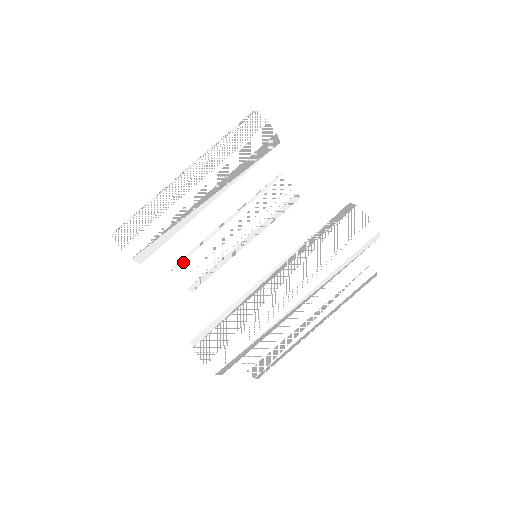
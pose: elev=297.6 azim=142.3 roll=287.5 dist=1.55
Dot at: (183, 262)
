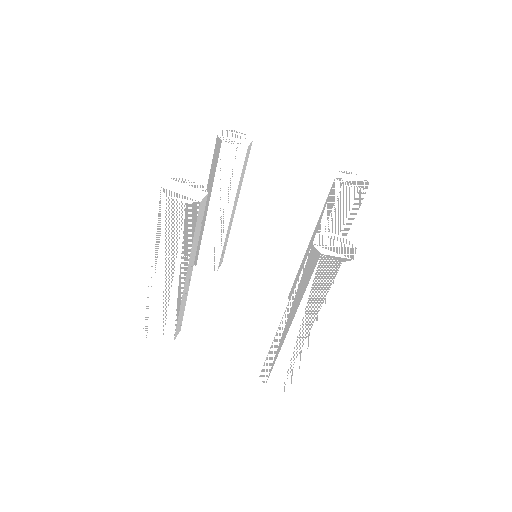
Dot at: (198, 257)
